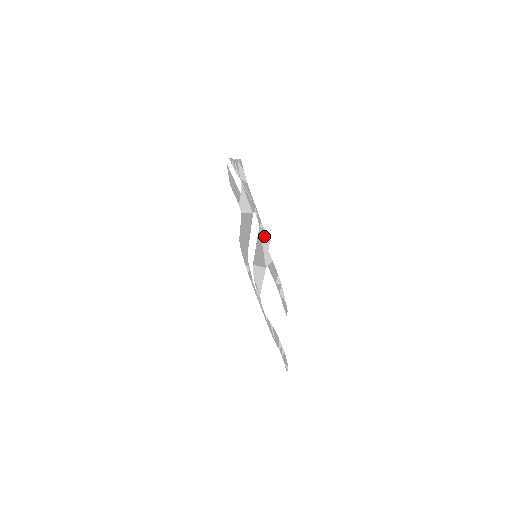
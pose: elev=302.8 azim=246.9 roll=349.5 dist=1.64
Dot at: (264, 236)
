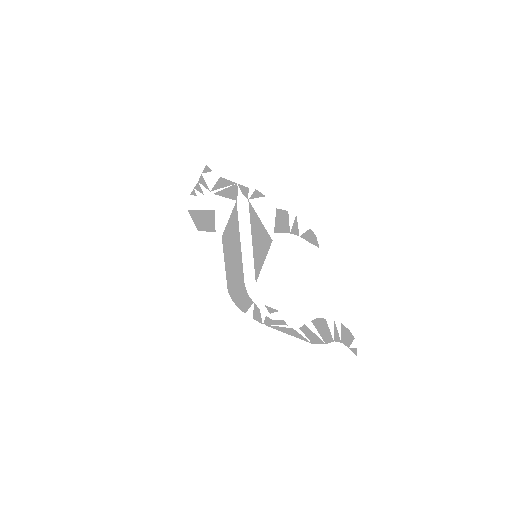
Dot at: (257, 199)
